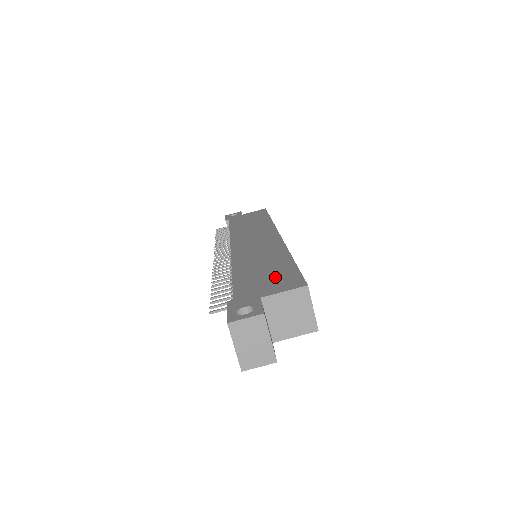
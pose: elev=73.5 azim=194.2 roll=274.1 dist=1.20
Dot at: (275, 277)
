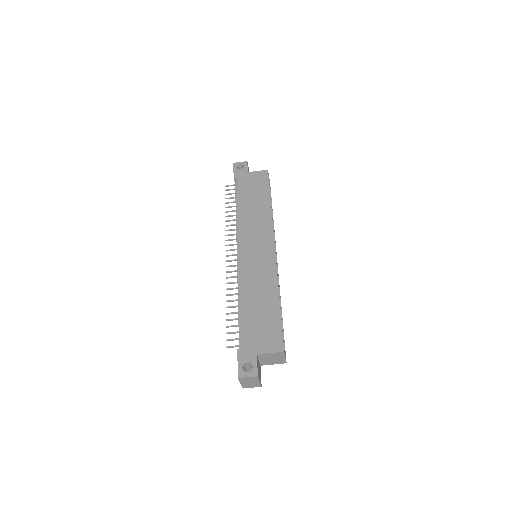
Dot at: (267, 329)
